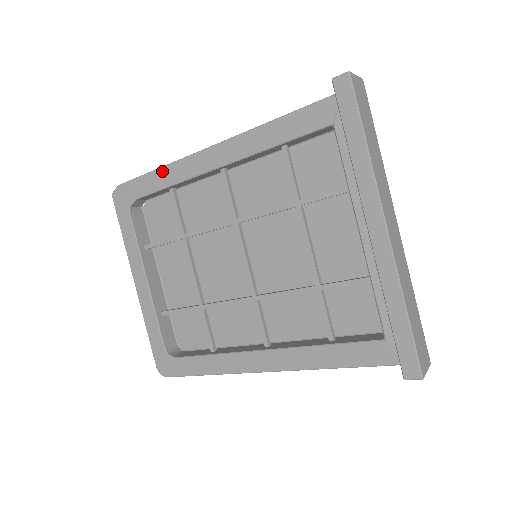
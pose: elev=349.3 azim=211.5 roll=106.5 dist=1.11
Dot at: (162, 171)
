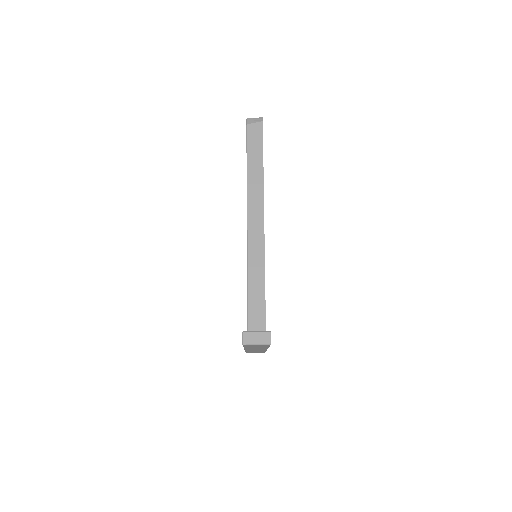
Dot at: occluded
